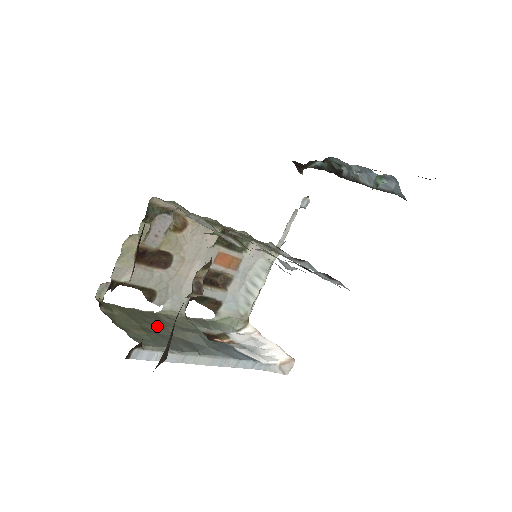
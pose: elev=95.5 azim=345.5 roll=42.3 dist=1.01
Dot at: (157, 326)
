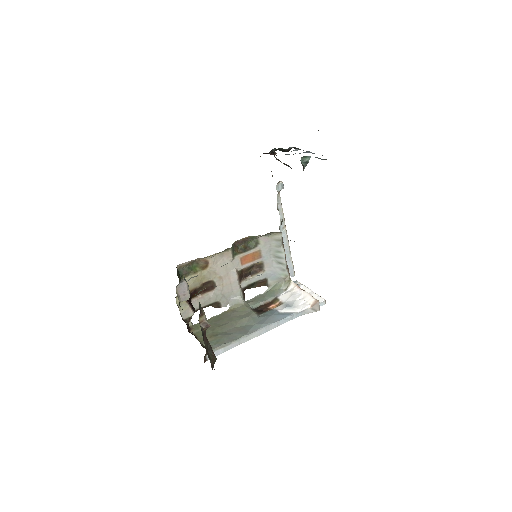
Dot at: (224, 326)
